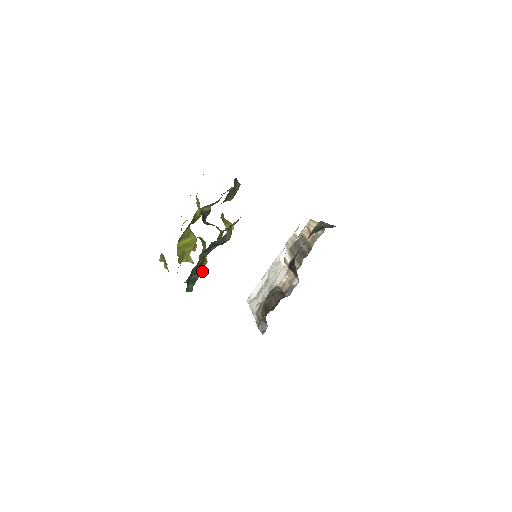
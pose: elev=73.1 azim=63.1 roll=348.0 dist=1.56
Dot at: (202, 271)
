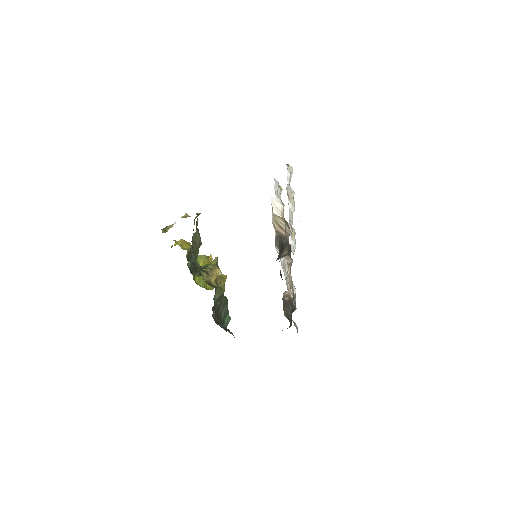
Dot at: (226, 301)
